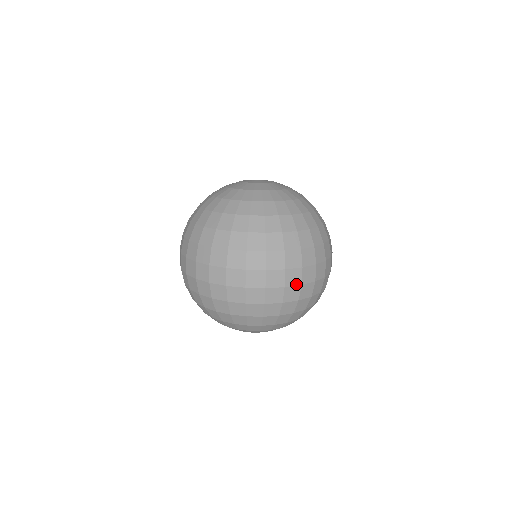
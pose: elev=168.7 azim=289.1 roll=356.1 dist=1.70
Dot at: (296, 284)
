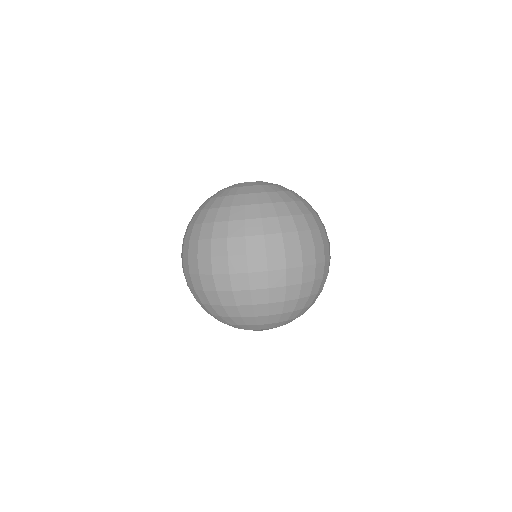
Dot at: (261, 270)
